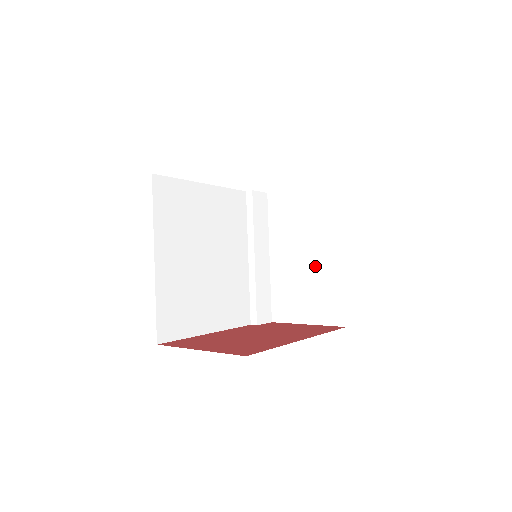
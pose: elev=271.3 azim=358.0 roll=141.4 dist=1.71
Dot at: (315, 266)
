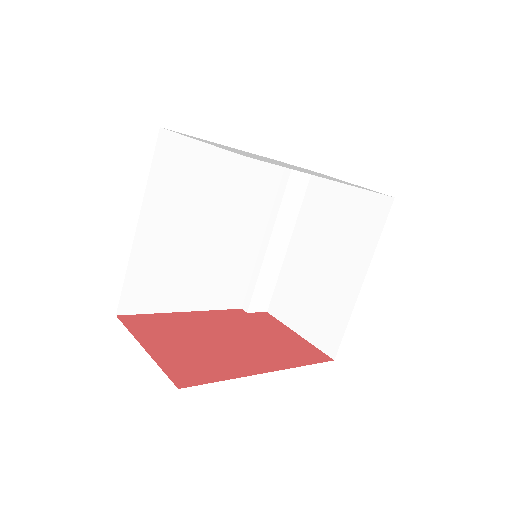
Dot at: (329, 279)
